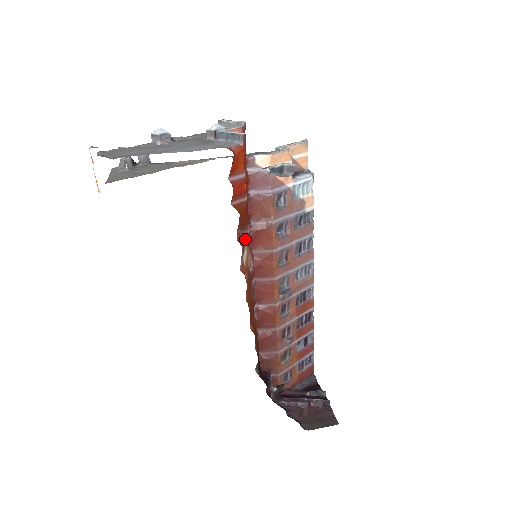
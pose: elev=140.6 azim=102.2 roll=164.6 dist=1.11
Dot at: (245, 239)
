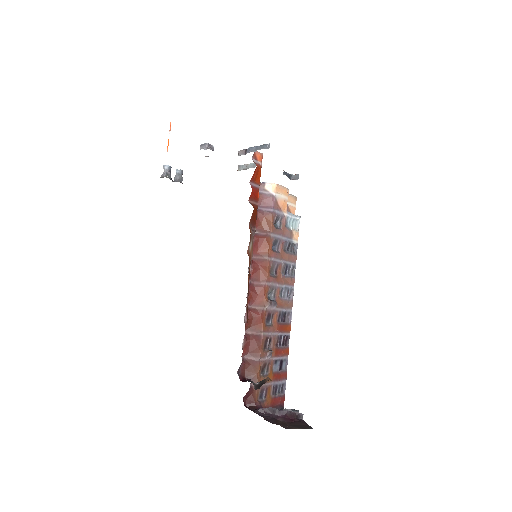
Dot at: (252, 234)
